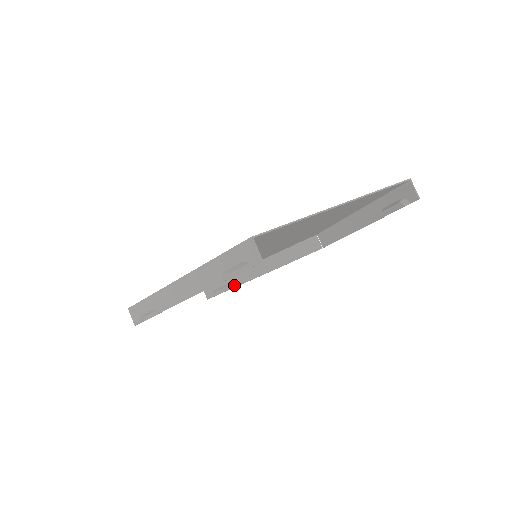
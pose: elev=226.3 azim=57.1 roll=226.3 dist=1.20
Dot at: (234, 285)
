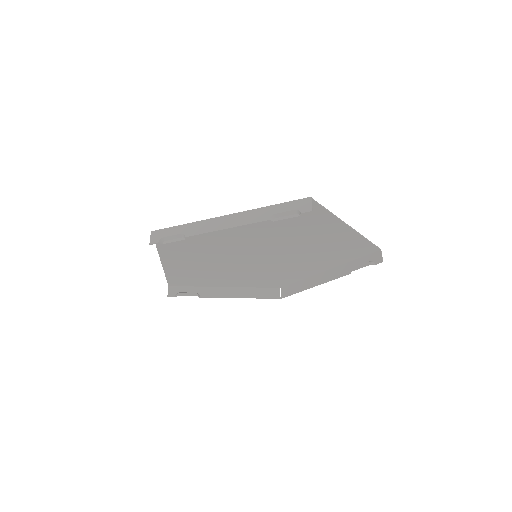
Dot at: (198, 294)
